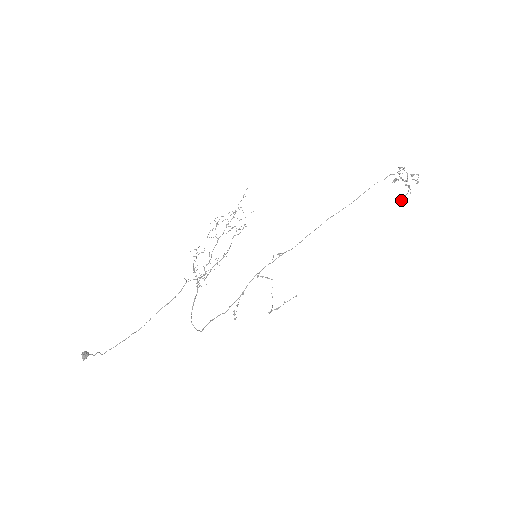
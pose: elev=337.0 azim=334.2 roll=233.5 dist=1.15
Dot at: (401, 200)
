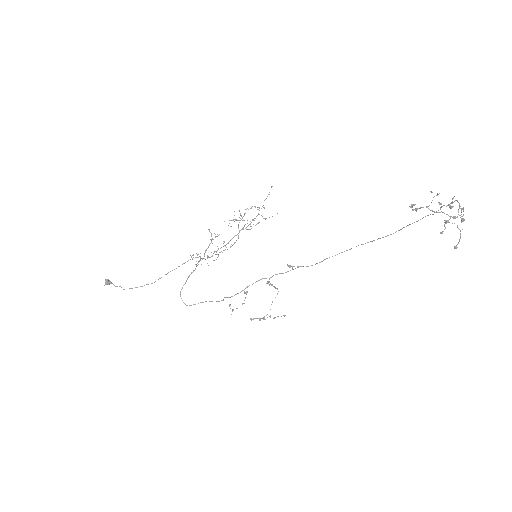
Dot at: (454, 246)
